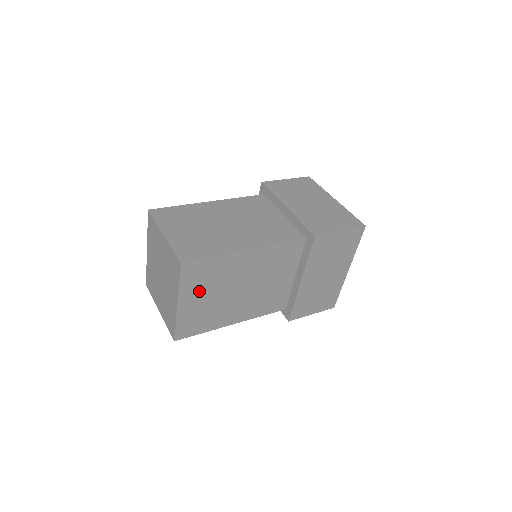
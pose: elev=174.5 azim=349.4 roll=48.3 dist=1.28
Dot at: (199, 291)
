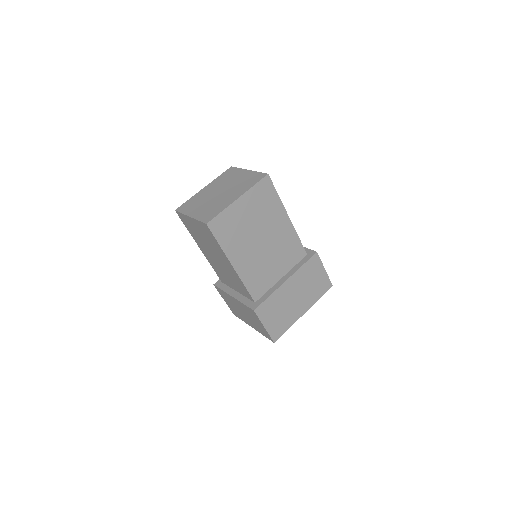
Dot at: (252, 206)
